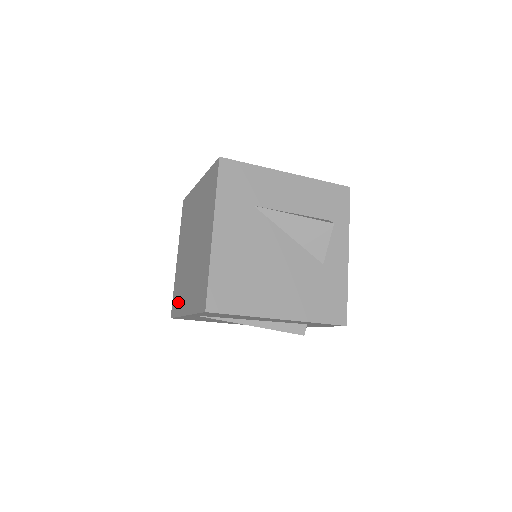
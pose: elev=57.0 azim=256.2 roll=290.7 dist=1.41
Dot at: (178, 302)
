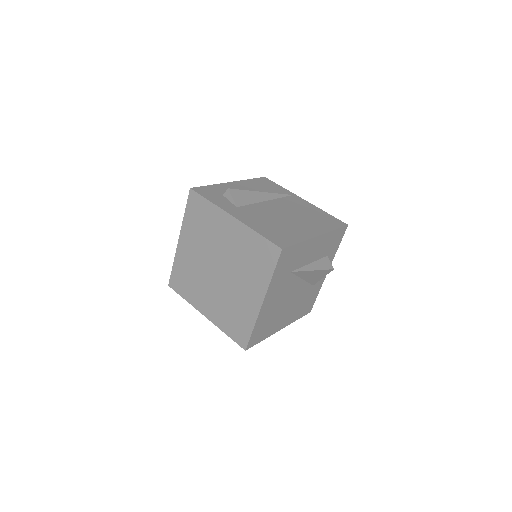
Dot at: (187, 289)
